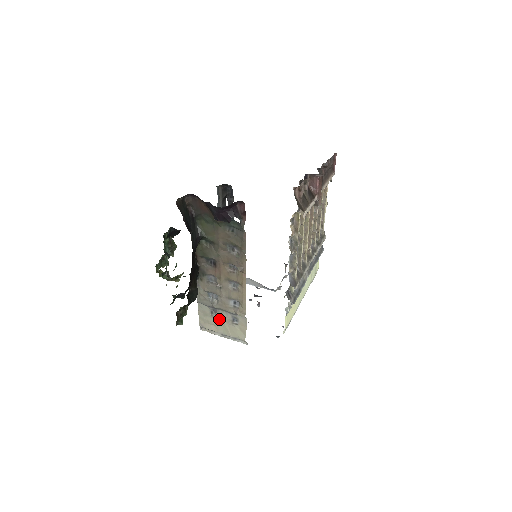
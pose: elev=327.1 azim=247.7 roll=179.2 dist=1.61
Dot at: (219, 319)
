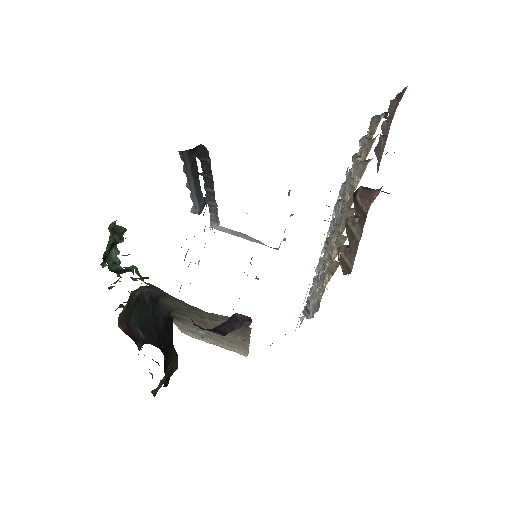
Dot at: (209, 339)
